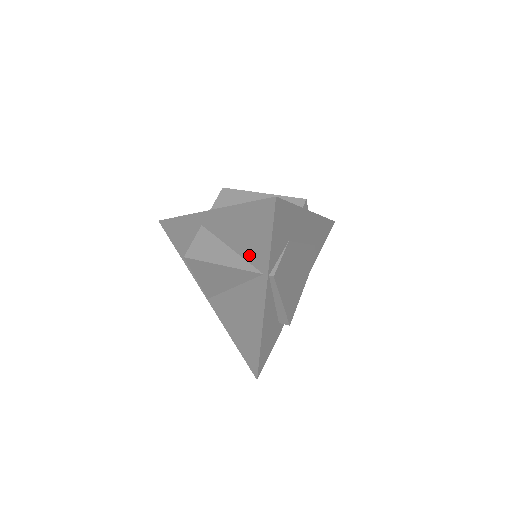
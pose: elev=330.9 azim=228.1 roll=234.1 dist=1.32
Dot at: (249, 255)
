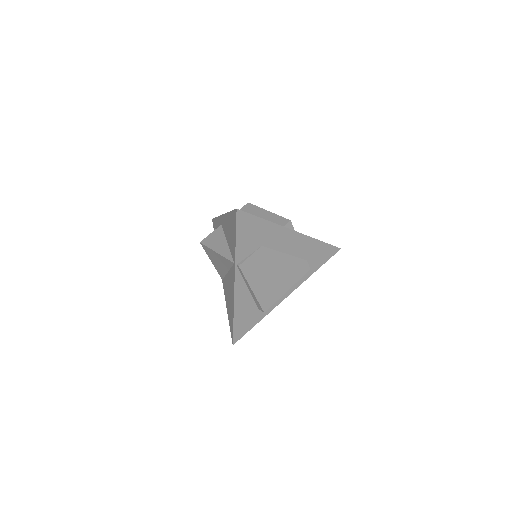
Dot at: (231, 249)
